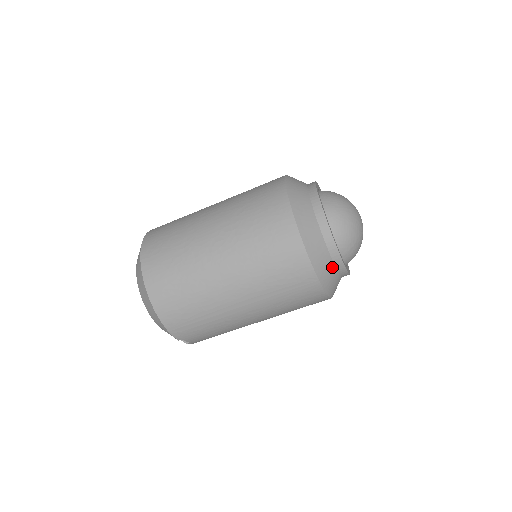
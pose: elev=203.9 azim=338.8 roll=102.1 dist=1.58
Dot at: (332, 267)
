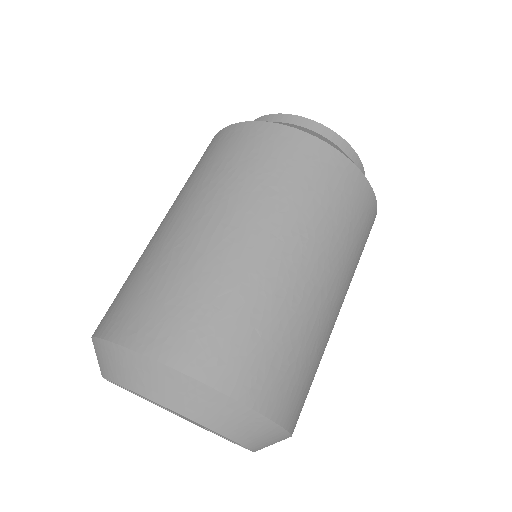
Dot at: occluded
